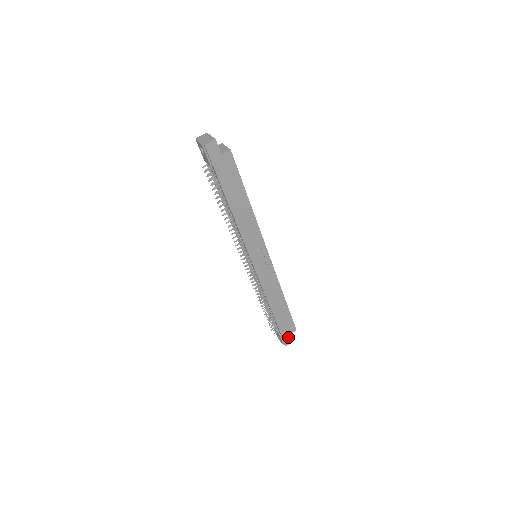
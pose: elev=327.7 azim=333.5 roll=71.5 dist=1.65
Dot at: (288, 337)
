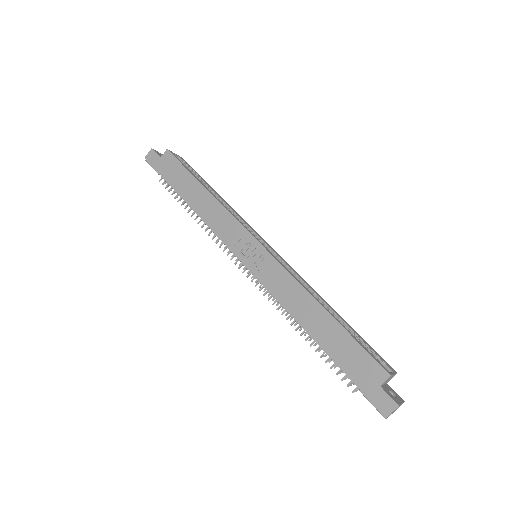
Dot at: (380, 394)
